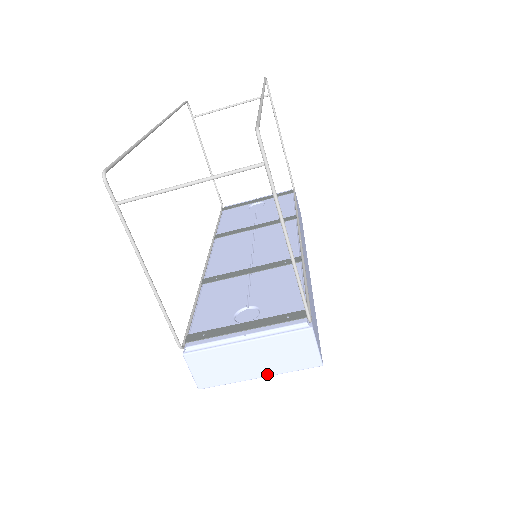
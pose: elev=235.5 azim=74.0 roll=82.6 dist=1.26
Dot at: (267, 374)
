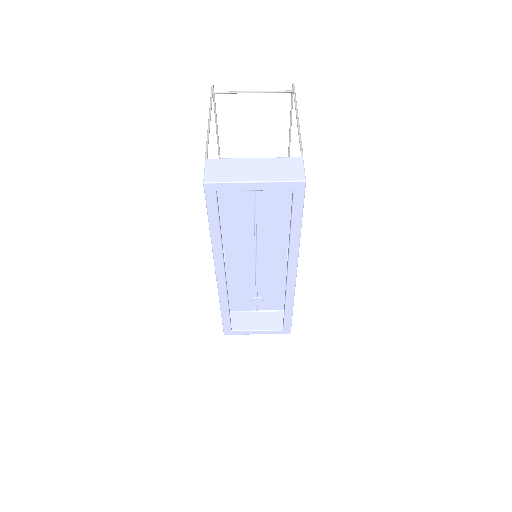
Dot at: (262, 180)
